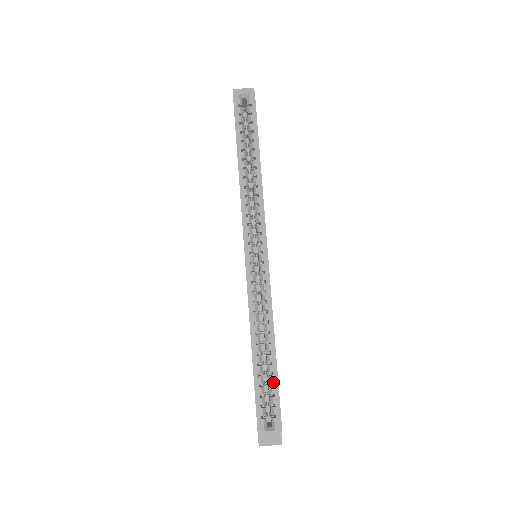
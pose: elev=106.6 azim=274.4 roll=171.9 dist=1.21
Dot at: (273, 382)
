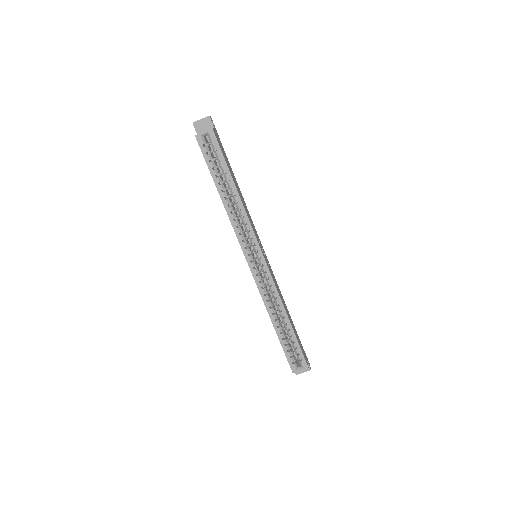
Dot at: (294, 341)
